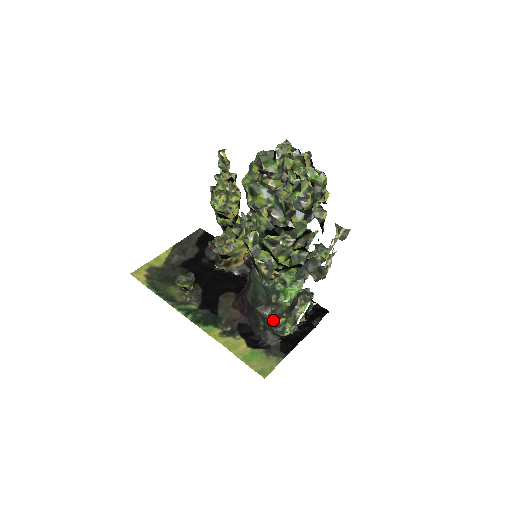
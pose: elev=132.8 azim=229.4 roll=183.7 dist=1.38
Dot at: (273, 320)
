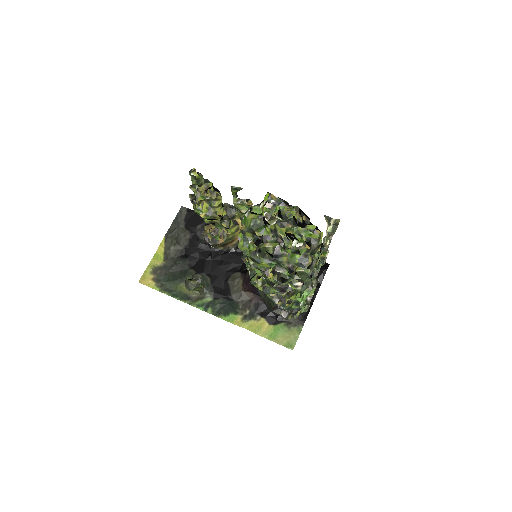
Dot at: (291, 317)
